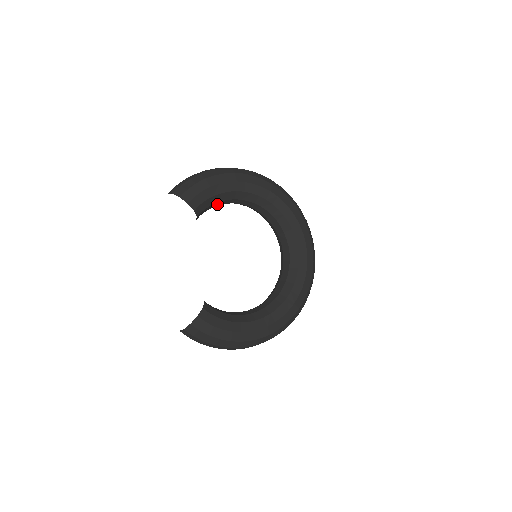
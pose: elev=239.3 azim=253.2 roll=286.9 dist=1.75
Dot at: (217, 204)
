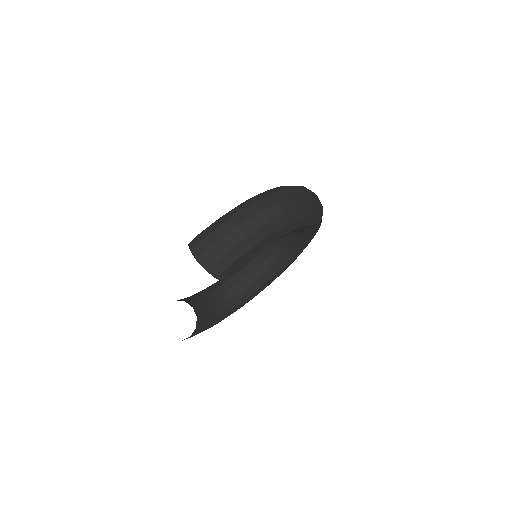
Dot at: occluded
